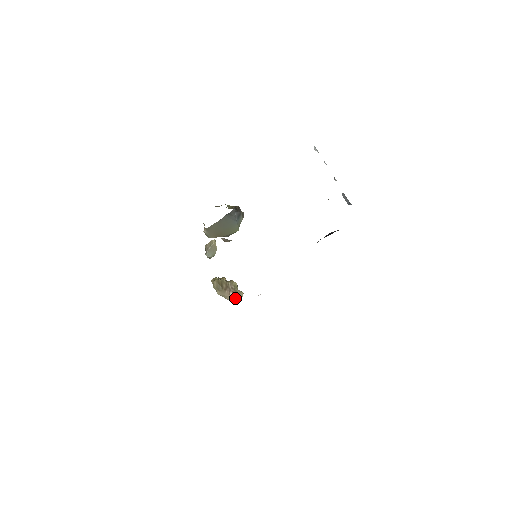
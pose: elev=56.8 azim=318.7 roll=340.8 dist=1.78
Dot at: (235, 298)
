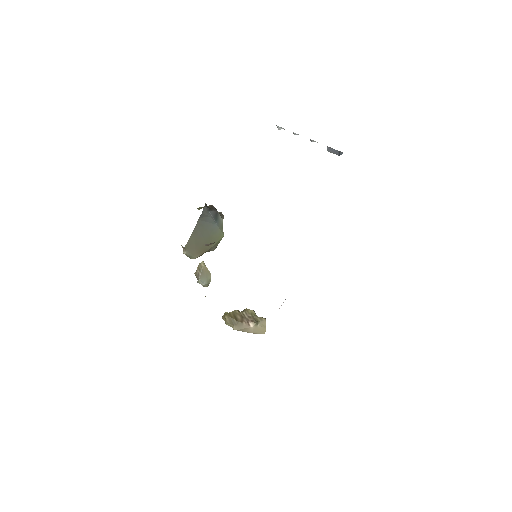
Dot at: (257, 327)
